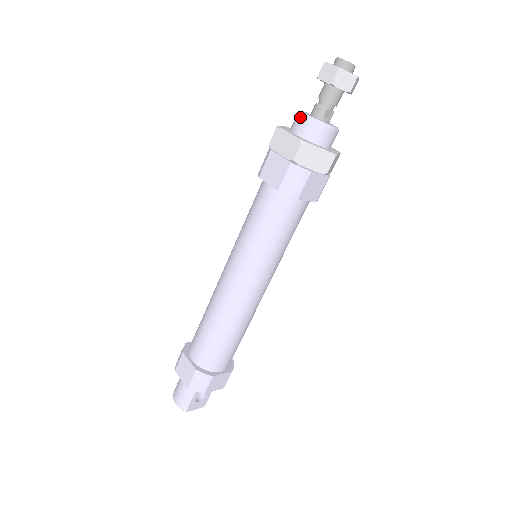
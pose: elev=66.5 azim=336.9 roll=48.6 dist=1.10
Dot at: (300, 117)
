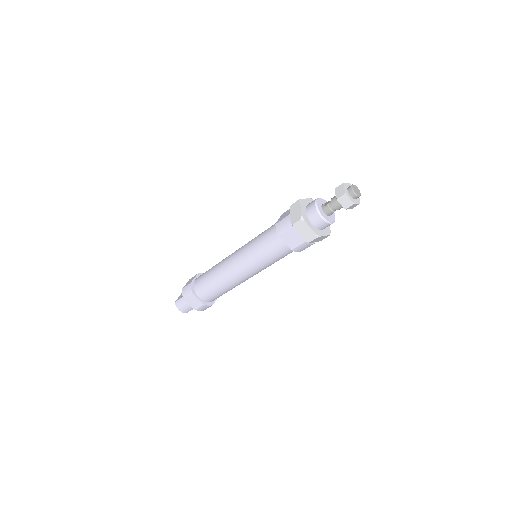
Dot at: (318, 216)
